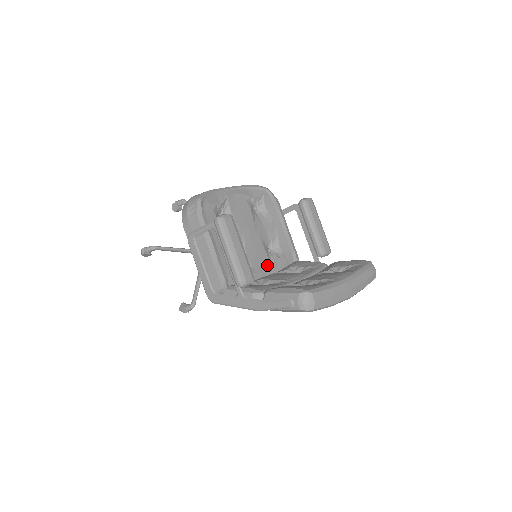
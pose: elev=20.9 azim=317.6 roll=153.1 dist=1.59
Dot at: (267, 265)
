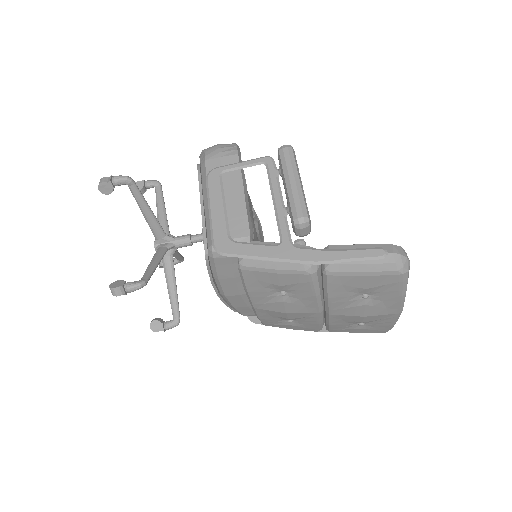
Dot at: occluded
